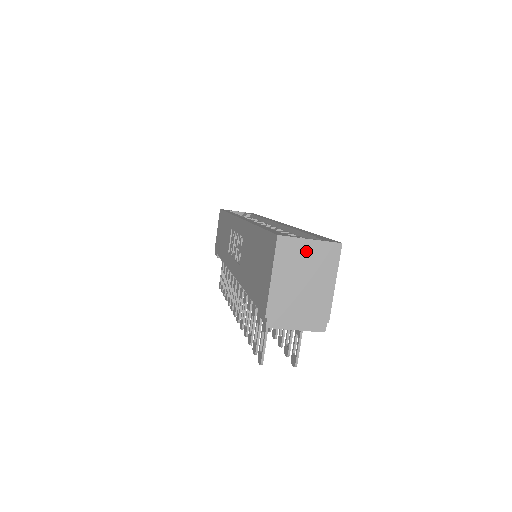
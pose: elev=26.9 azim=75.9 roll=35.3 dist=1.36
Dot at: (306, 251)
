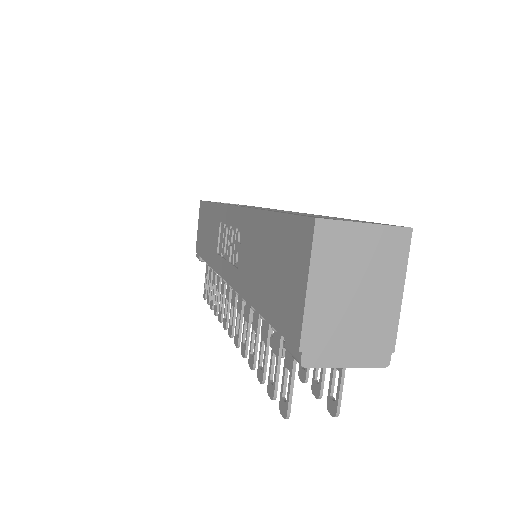
Dot at: (359, 242)
